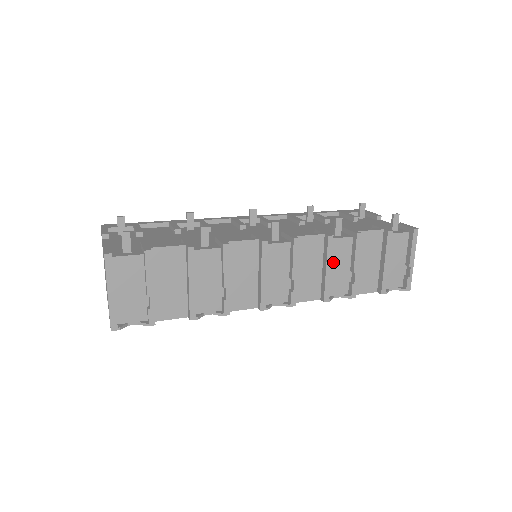
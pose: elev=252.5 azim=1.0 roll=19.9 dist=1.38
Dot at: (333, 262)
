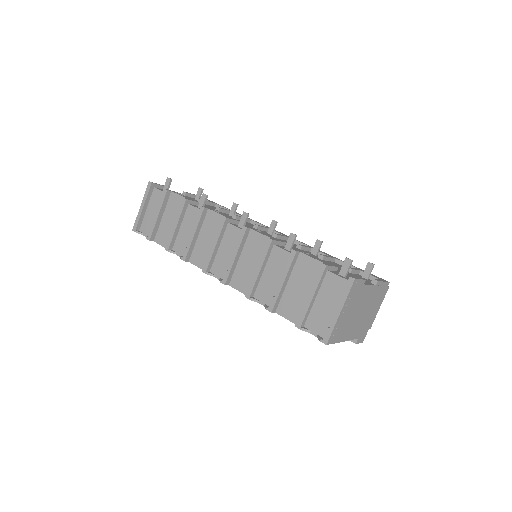
Dot at: (269, 268)
